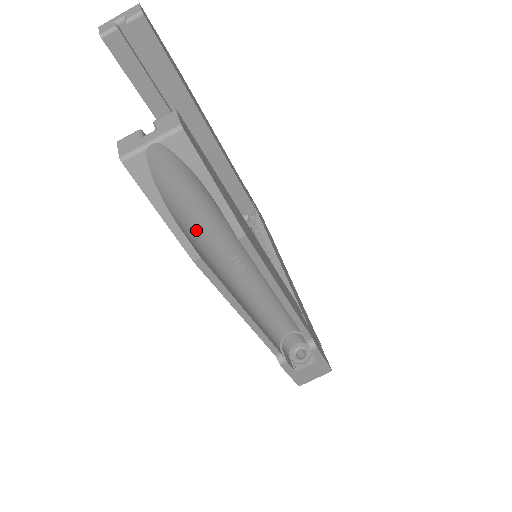
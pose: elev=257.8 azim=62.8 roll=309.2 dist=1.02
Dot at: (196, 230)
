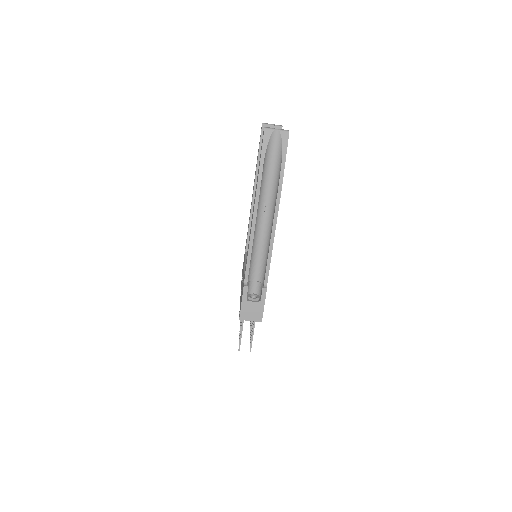
Dot at: (265, 174)
